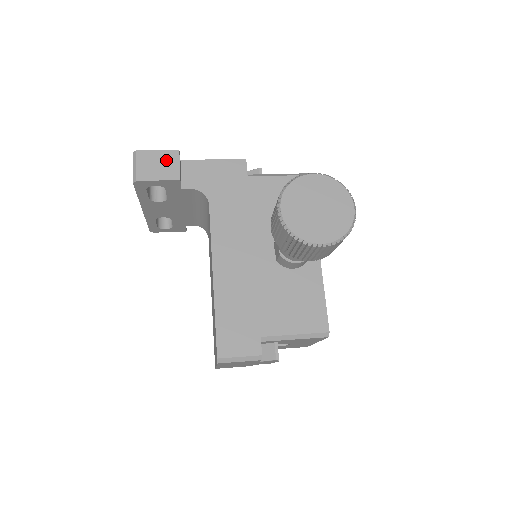
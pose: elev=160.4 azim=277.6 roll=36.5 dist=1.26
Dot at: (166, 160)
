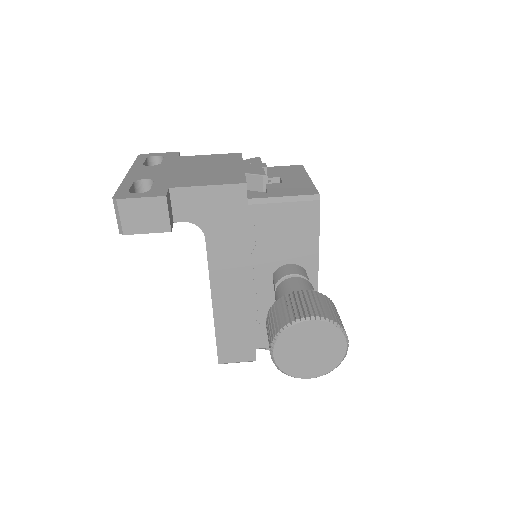
Dot at: (152, 210)
